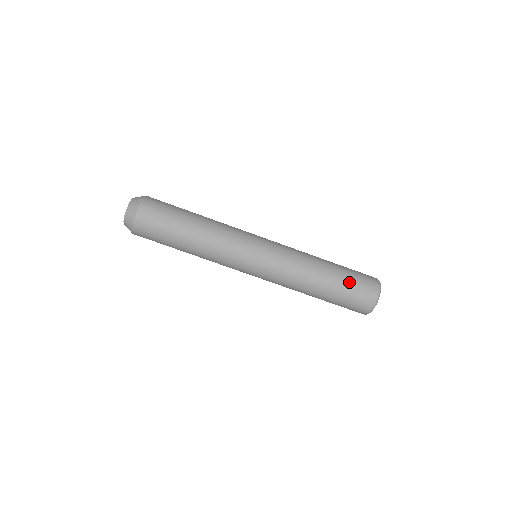
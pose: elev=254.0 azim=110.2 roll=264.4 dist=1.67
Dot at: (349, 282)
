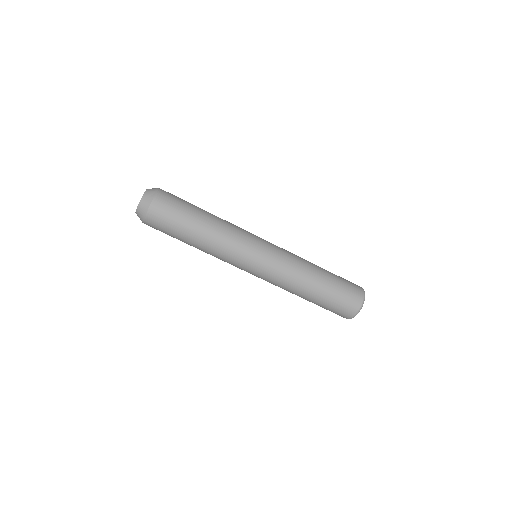
Dot at: (339, 286)
